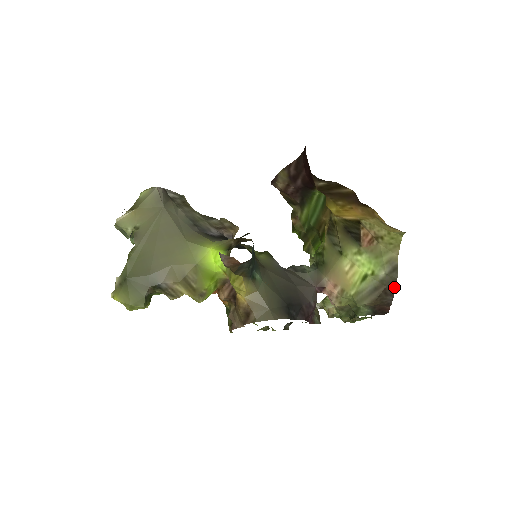
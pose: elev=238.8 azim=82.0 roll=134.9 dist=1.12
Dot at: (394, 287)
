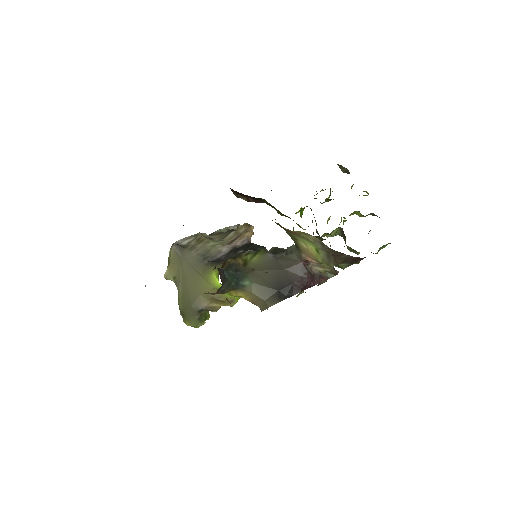
Dot at: (336, 252)
